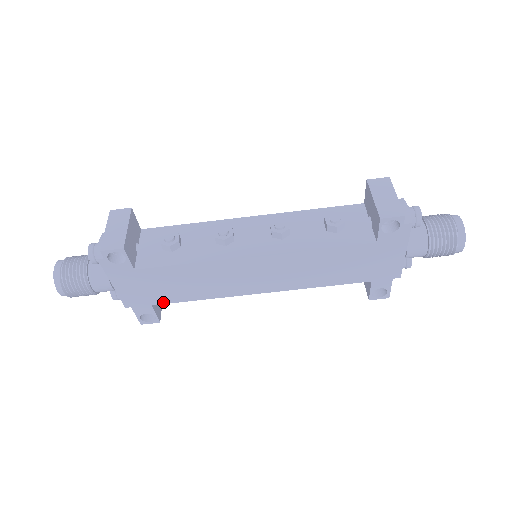
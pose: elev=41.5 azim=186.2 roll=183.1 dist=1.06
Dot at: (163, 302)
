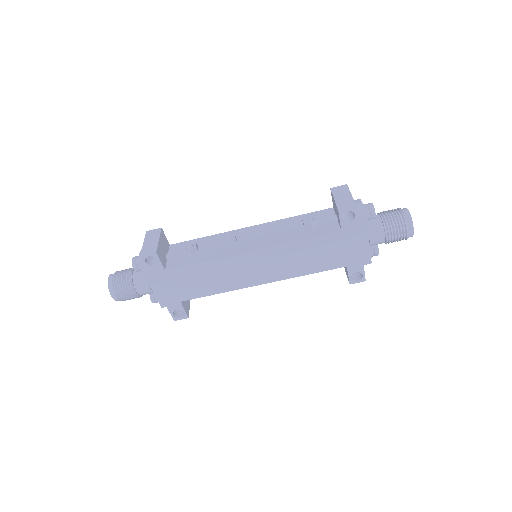
Dot at: (189, 298)
